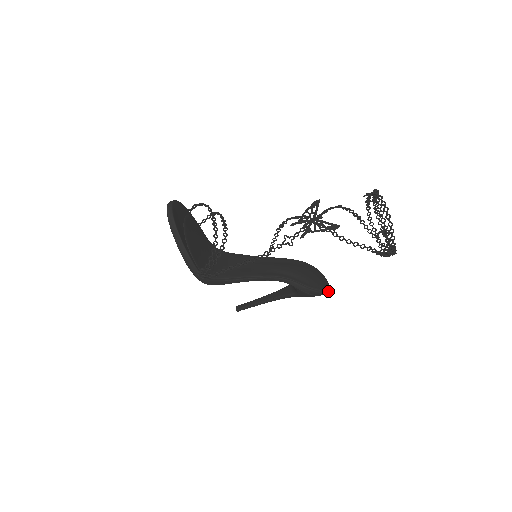
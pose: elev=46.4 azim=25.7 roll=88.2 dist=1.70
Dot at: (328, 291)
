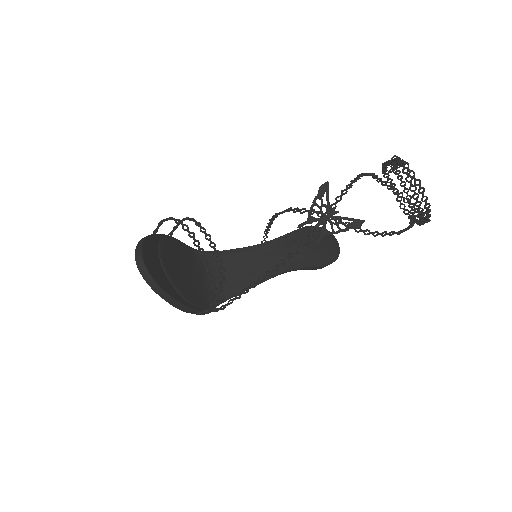
Dot at: (339, 252)
